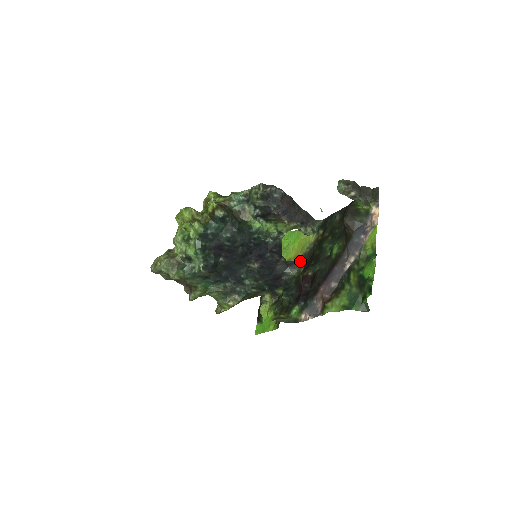
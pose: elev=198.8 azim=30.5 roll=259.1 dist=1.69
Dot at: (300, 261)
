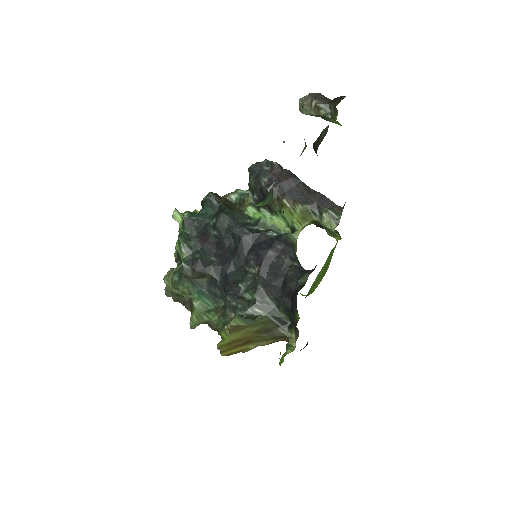
Dot at: occluded
